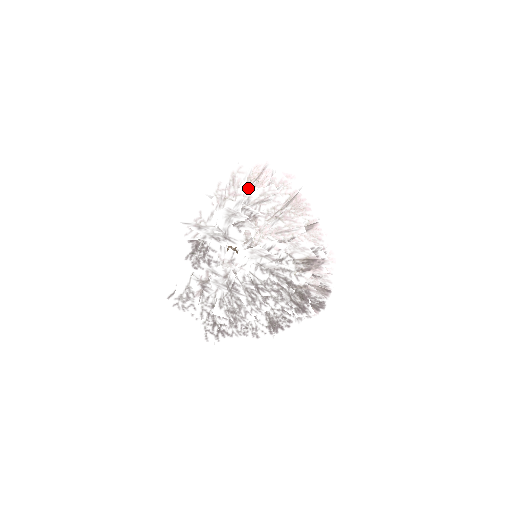
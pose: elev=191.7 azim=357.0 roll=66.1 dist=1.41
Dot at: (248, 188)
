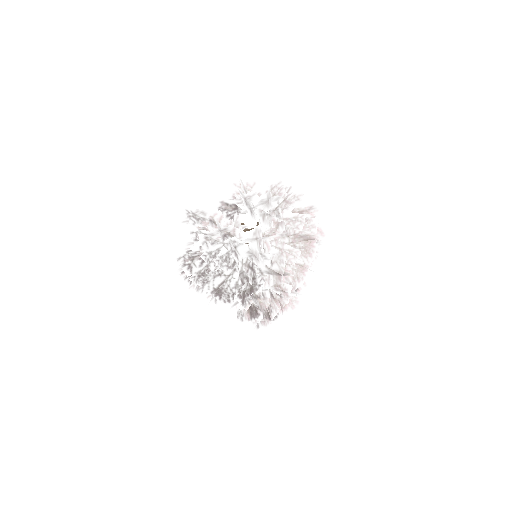
Dot at: (291, 201)
